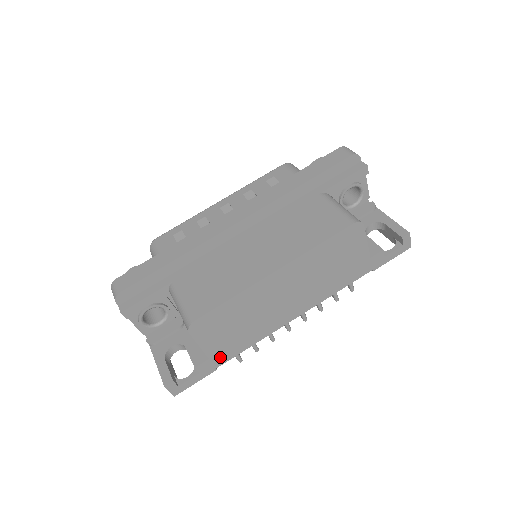
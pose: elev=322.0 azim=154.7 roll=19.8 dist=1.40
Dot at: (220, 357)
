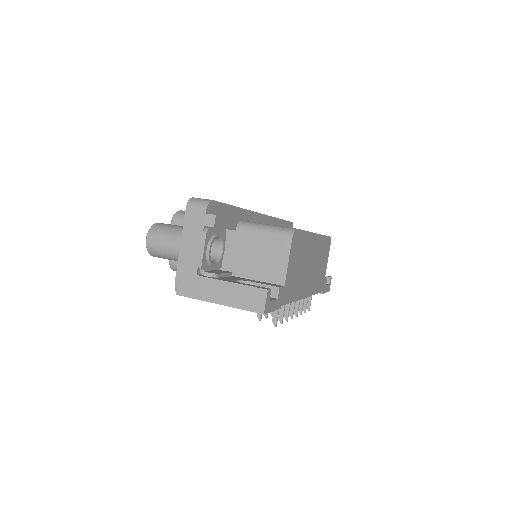
Dot at: (286, 293)
